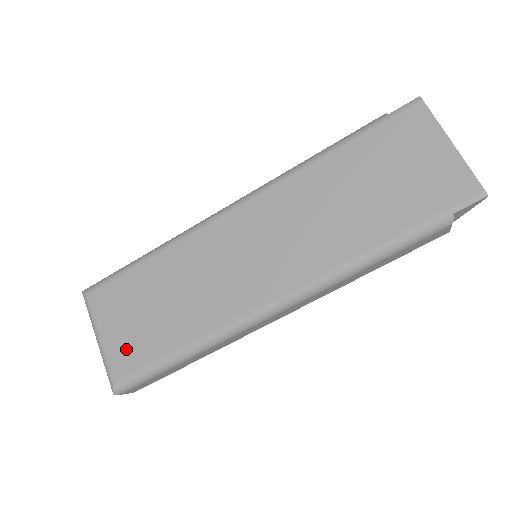
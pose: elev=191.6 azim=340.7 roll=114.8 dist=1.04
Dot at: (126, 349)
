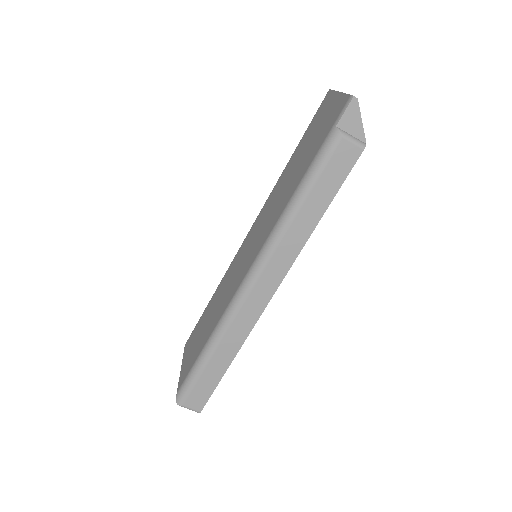
Dot at: (187, 364)
